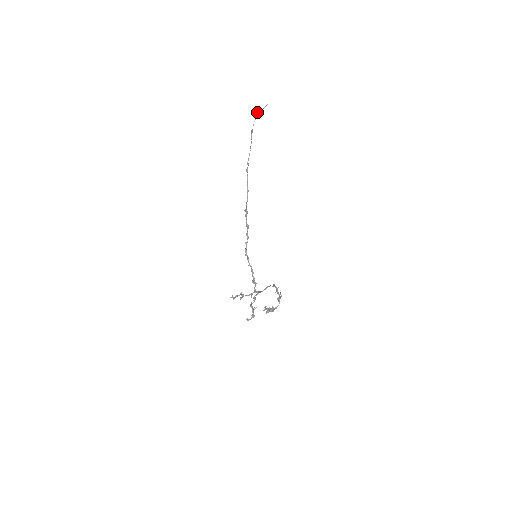
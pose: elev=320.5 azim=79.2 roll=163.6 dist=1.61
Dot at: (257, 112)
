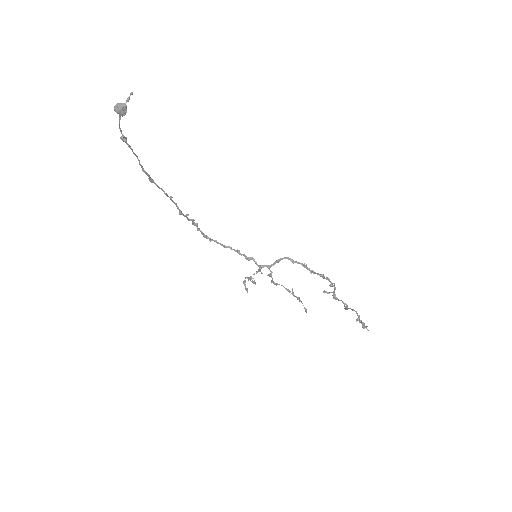
Dot at: (120, 115)
